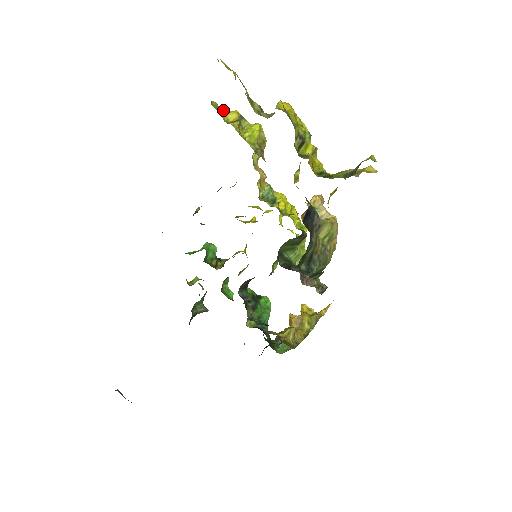
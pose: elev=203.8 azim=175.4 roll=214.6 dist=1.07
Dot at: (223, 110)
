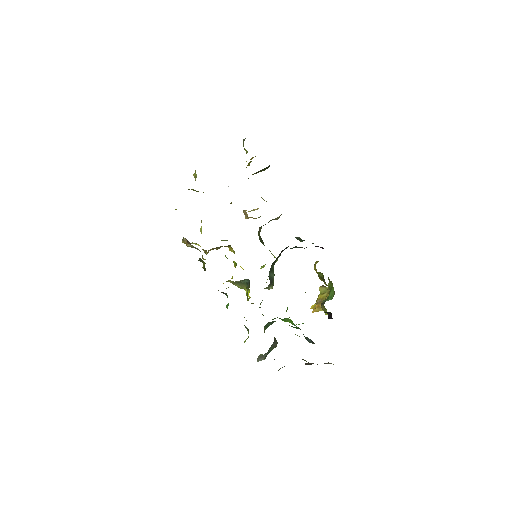
Dot at: occluded
